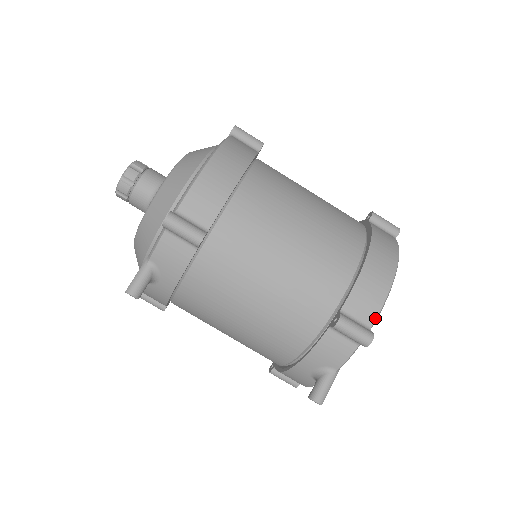
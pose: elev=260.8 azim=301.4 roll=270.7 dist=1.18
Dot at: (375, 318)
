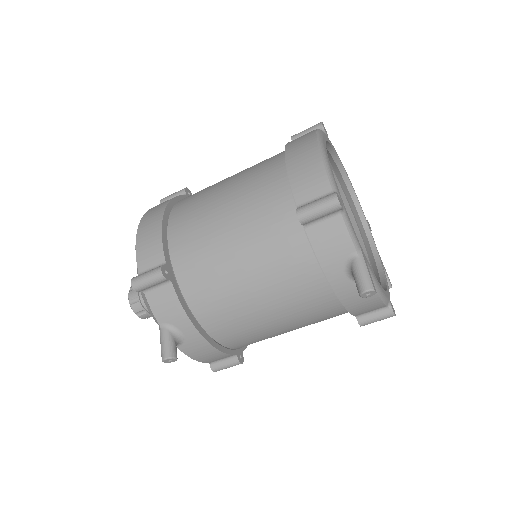
Dot at: (328, 182)
